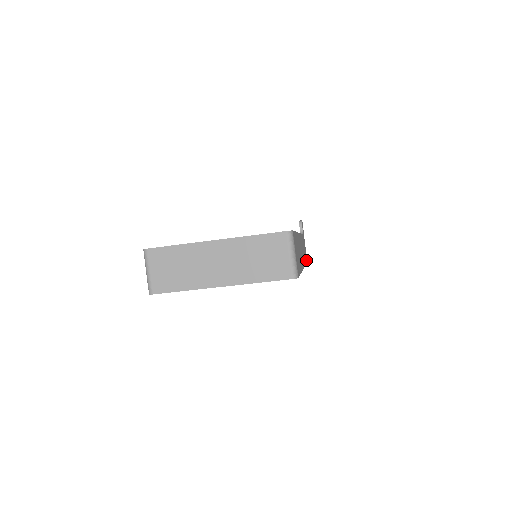
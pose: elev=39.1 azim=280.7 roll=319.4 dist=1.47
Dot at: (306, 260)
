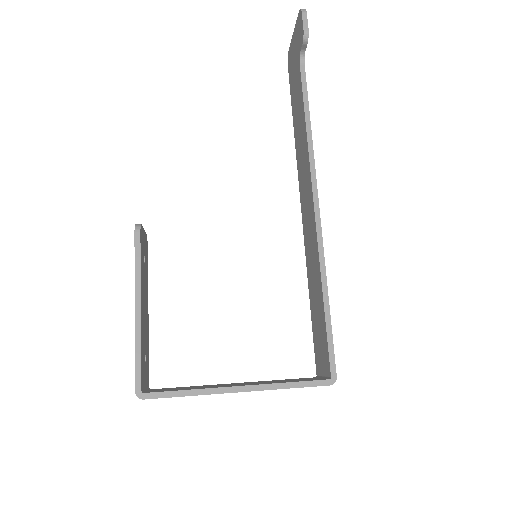
Dot at: occluded
